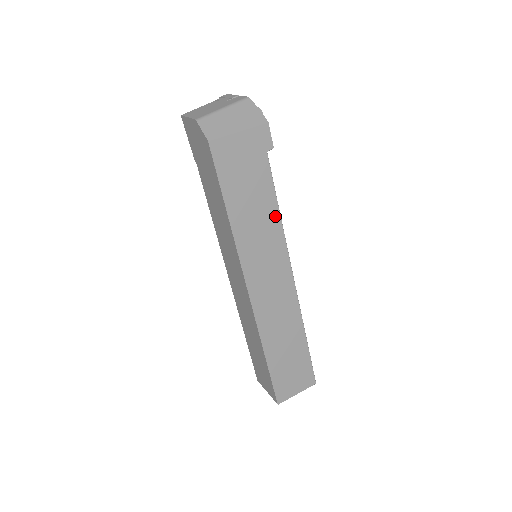
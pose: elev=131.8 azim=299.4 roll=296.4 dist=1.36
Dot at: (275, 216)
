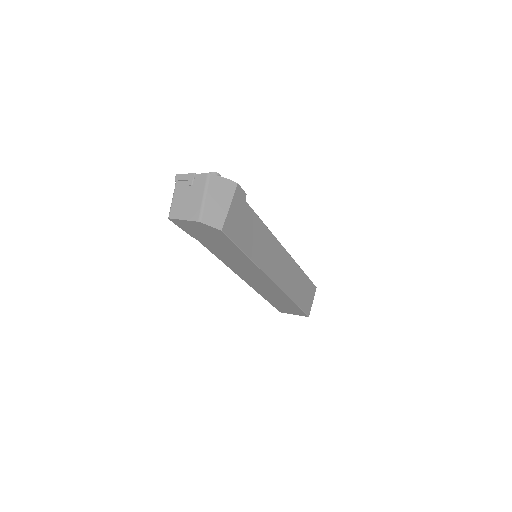
Dot at: (265, 230)
